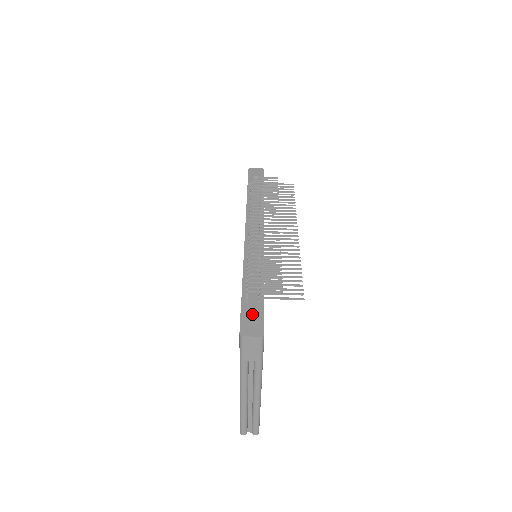
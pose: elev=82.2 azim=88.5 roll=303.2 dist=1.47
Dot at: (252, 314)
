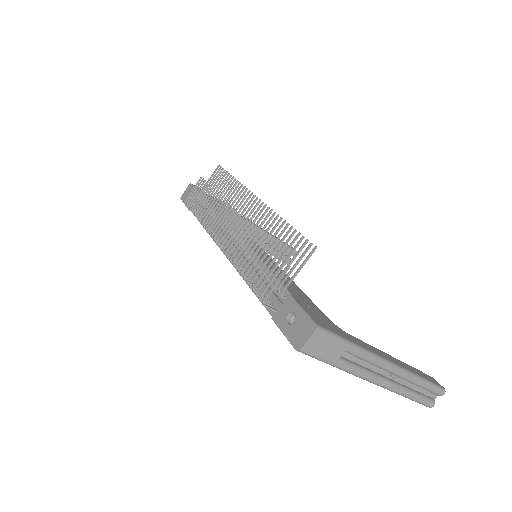
Dot at: (290, 317)
